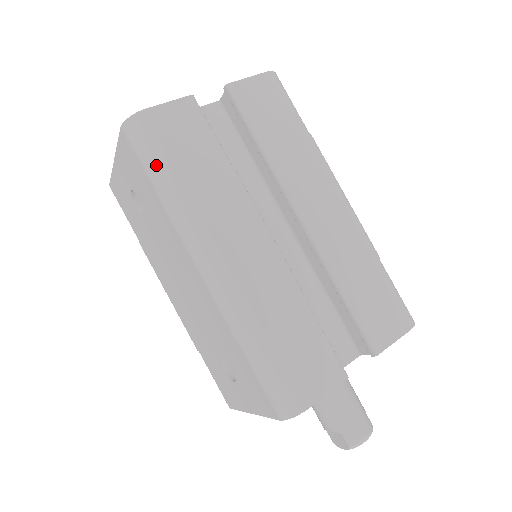
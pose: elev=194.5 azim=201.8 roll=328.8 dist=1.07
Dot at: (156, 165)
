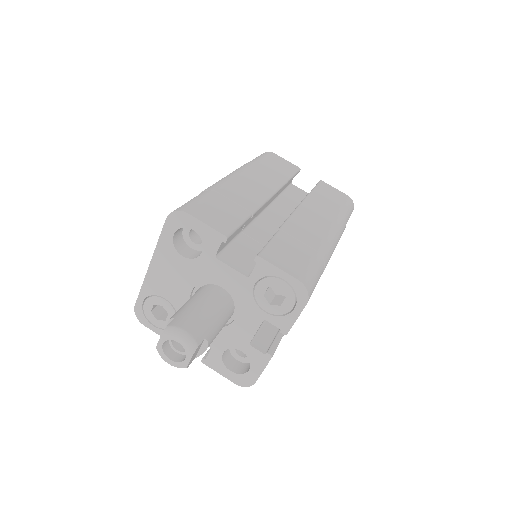
Dot at: (256, 159)
